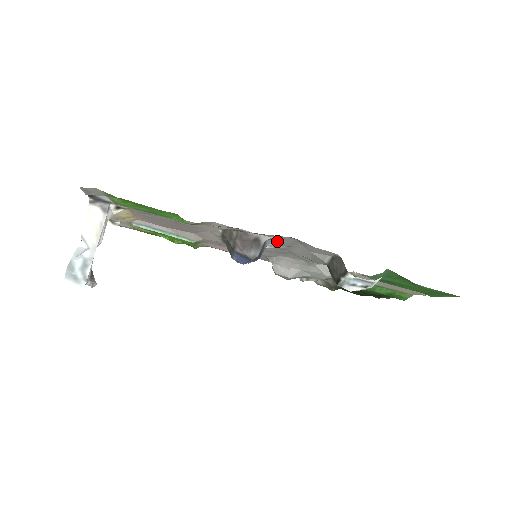
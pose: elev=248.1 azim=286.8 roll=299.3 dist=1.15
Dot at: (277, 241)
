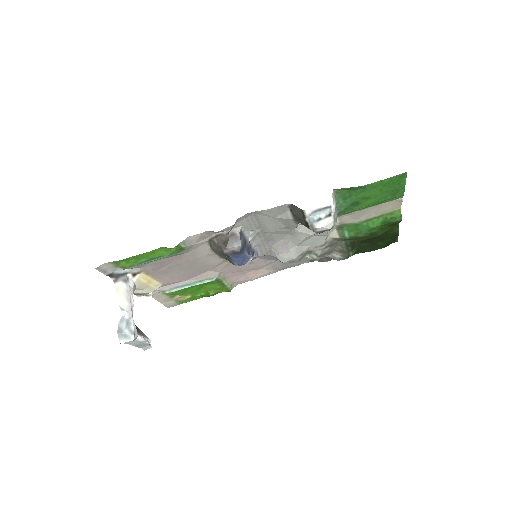
Dot at: (251, 228)
